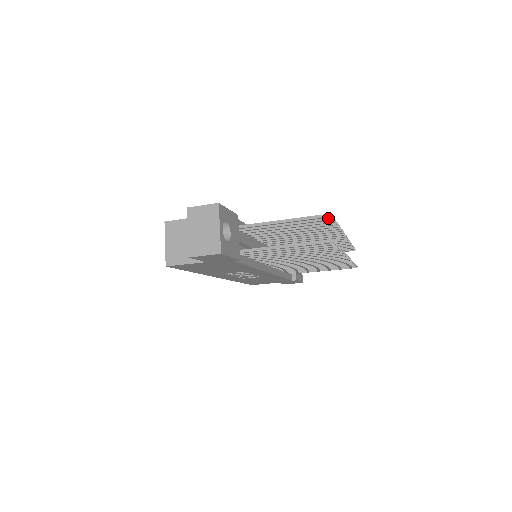
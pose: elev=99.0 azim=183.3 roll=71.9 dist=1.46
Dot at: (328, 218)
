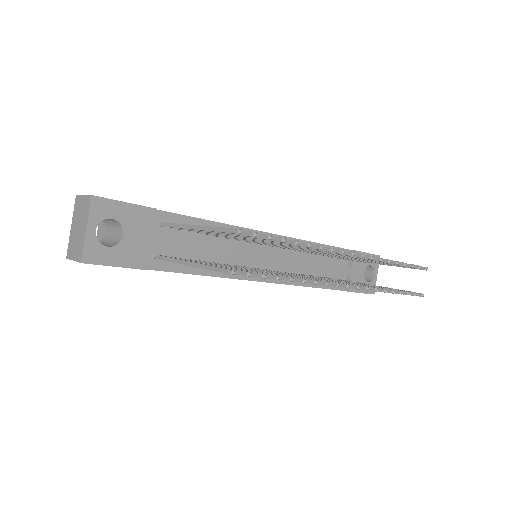
Dot at: (249, 233)
